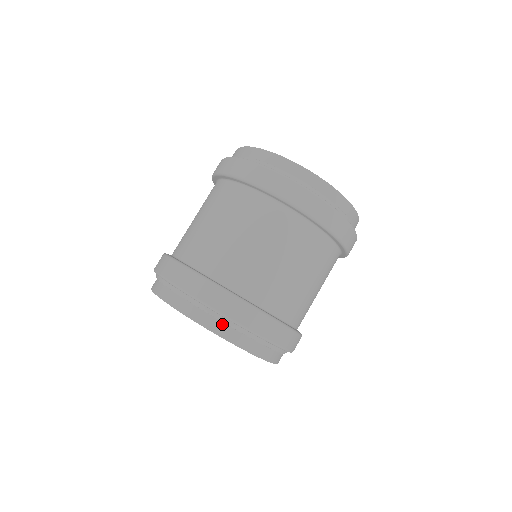
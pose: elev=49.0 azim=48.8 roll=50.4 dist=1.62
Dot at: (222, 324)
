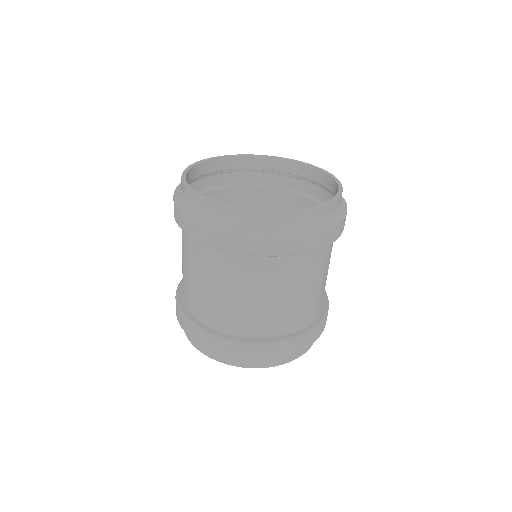
Dot at: (231, 358)
